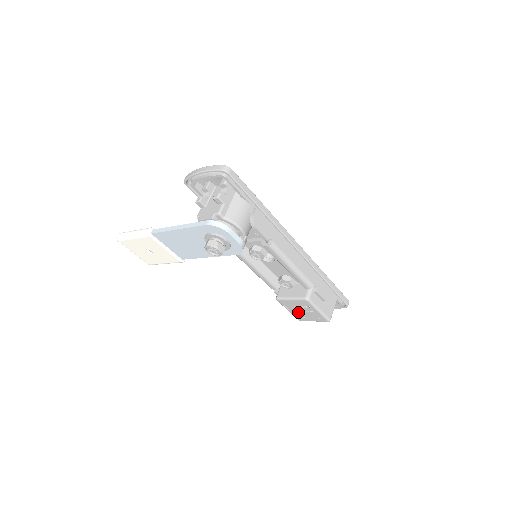
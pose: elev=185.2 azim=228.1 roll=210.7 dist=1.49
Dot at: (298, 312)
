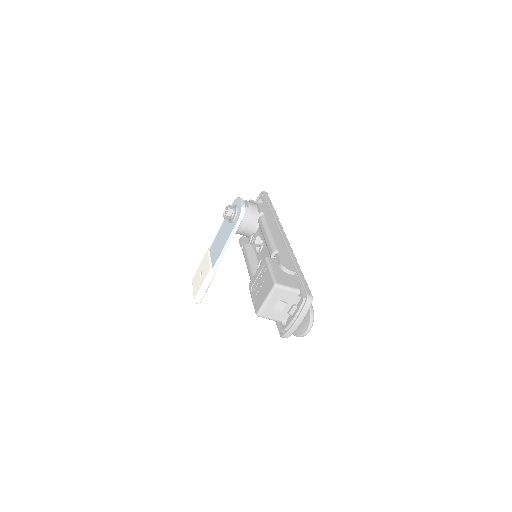
Dot at: (258, 294)
